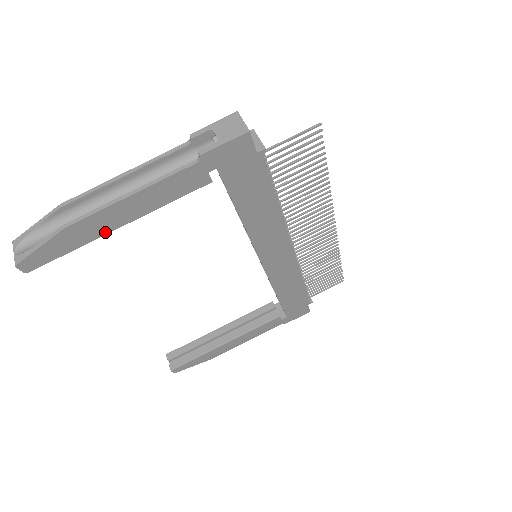
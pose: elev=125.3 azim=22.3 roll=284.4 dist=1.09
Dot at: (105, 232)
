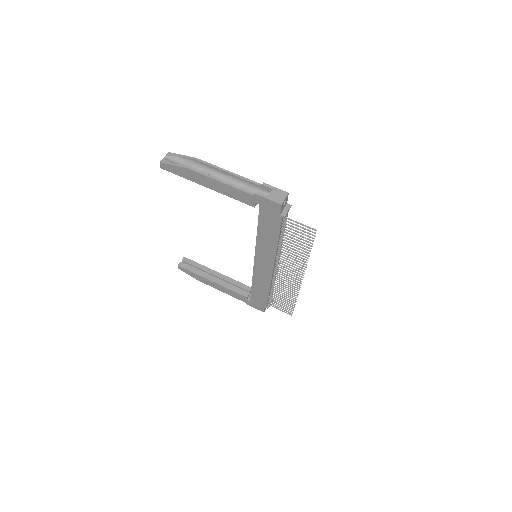
Dot at: (200, 183)
